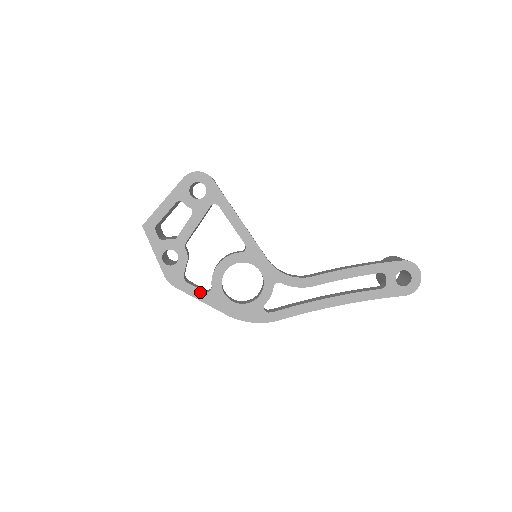
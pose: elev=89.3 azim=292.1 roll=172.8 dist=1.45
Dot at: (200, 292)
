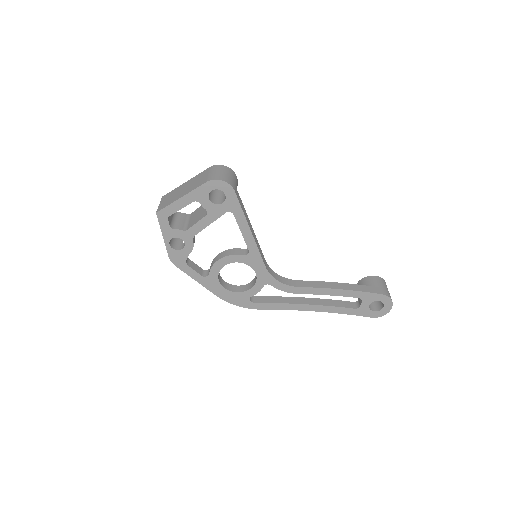
Dot at: (198, 275)
